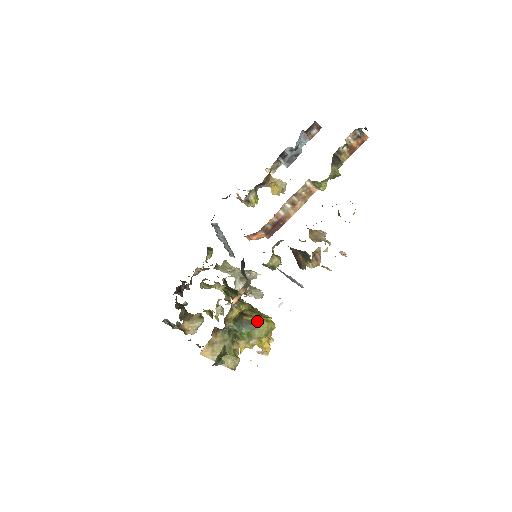
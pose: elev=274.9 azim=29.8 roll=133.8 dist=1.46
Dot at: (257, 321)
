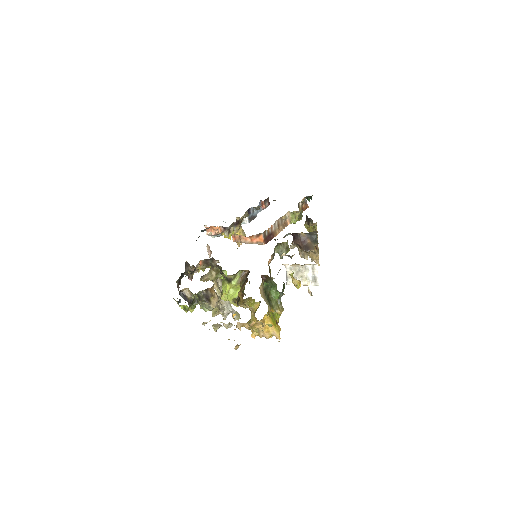
Dot at: occluded
